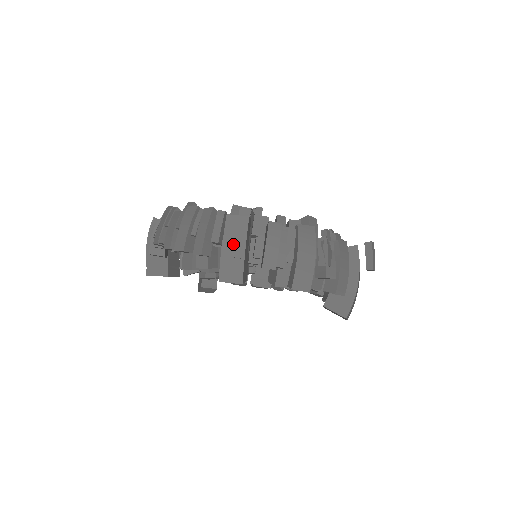
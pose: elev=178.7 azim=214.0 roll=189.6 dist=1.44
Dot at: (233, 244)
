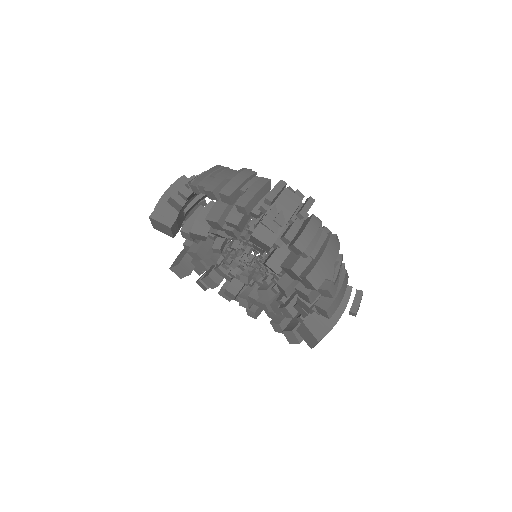
Dot at: (280, 212)
